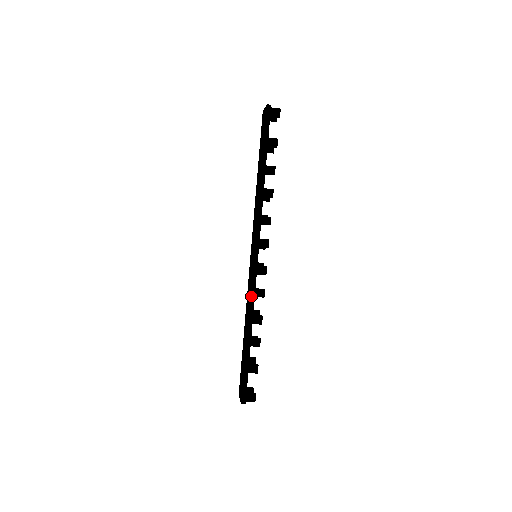
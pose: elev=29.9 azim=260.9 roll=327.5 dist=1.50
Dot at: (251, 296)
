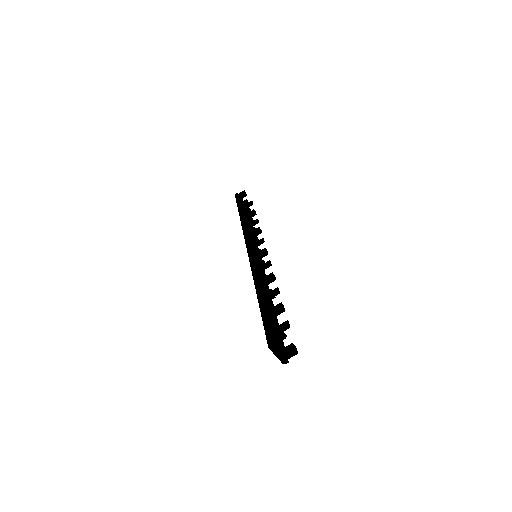
Dot at: (252, 270)
